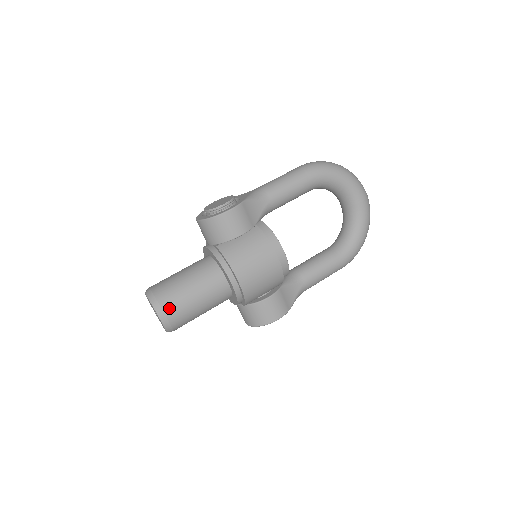
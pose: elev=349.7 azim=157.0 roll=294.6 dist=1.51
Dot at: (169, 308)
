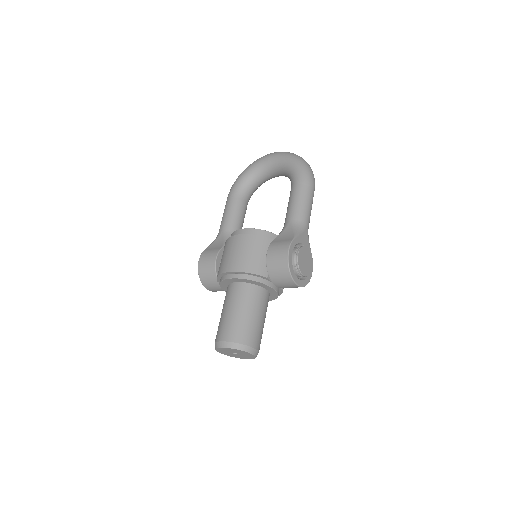
Dot at: (221, 336)
